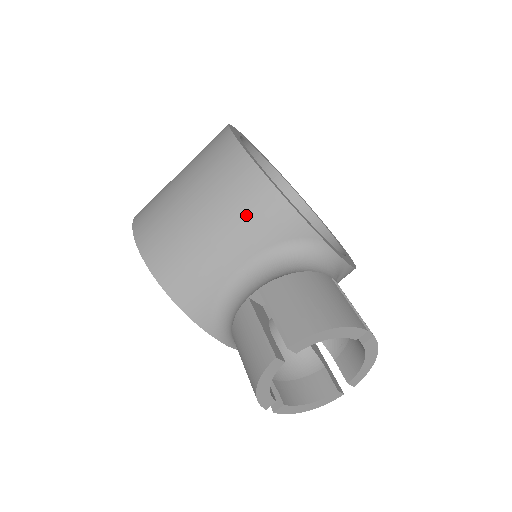
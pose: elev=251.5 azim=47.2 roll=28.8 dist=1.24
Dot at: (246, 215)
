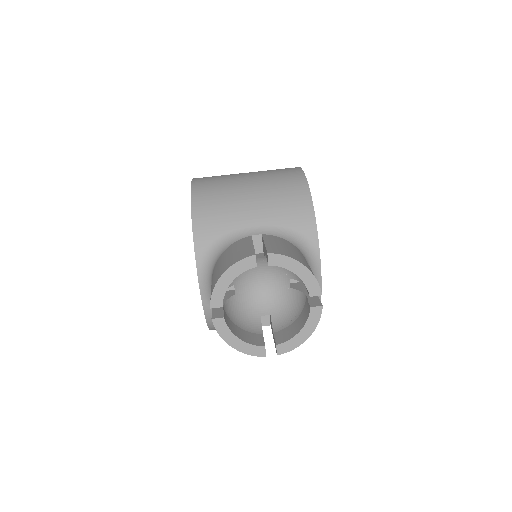
Dot at: (281, 200)
